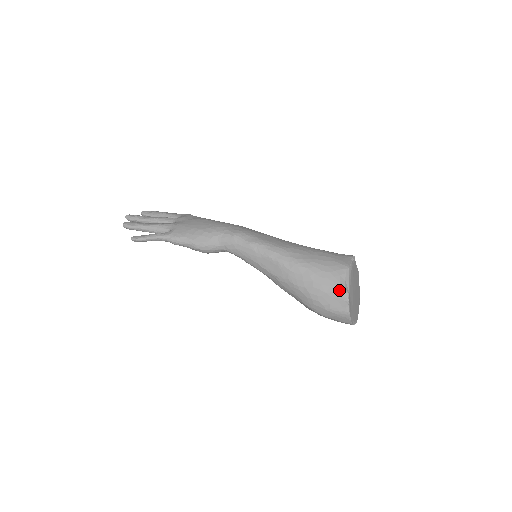
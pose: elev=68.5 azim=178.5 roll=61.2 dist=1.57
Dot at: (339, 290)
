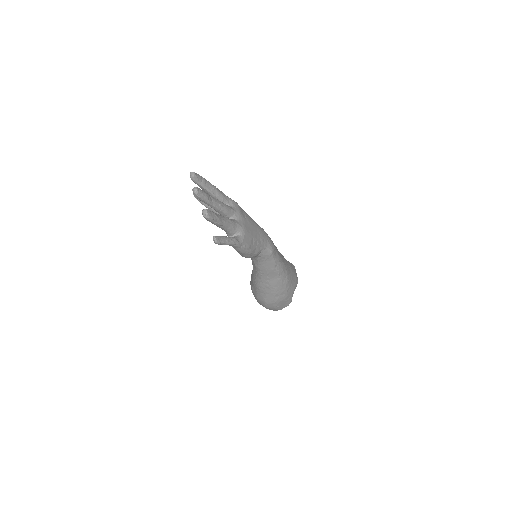
Dot at: (291, 299)
